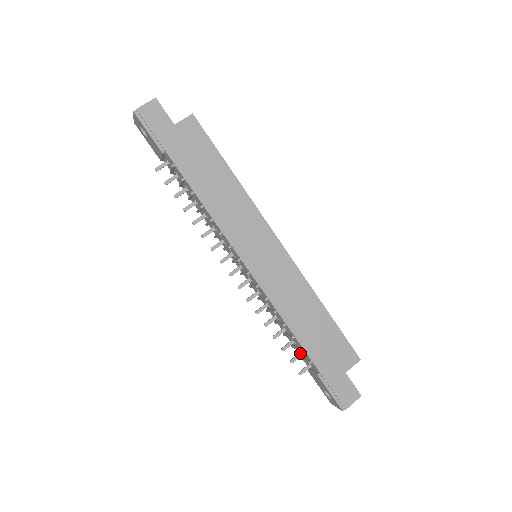
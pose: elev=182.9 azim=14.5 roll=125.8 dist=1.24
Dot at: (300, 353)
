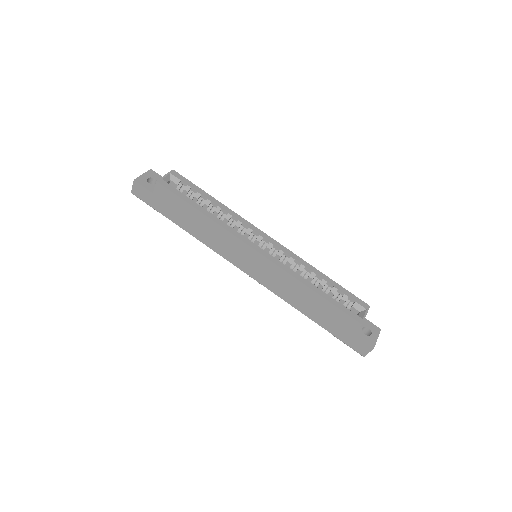
Dot at: occluded
